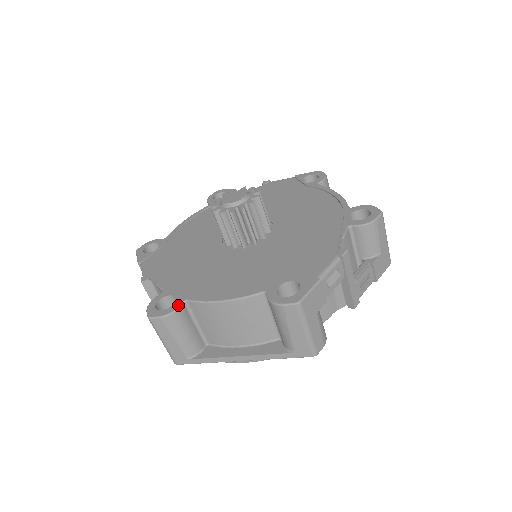
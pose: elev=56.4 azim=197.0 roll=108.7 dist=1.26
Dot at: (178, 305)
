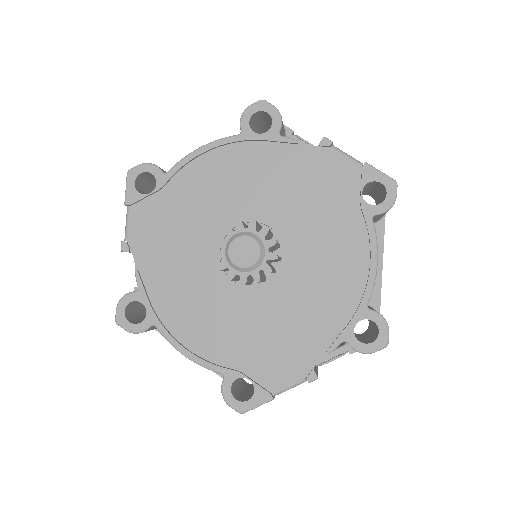
Dot at: (145, 328)
